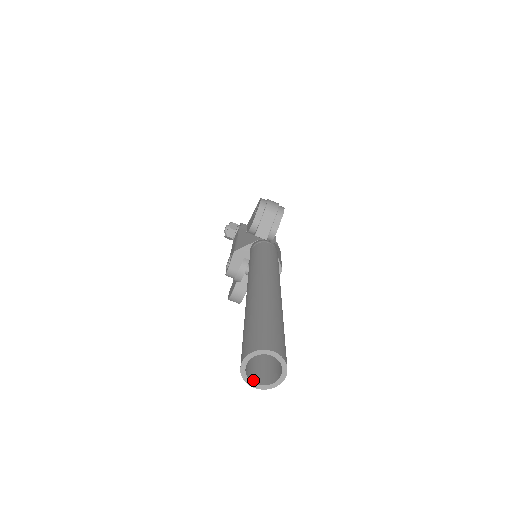
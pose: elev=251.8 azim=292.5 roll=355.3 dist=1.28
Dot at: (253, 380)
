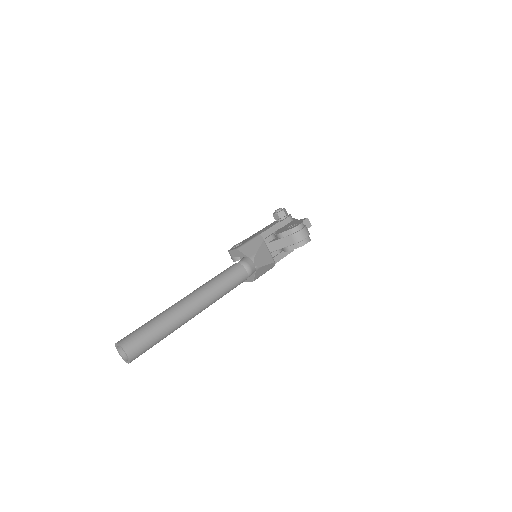
Dot at: (120, 350)
